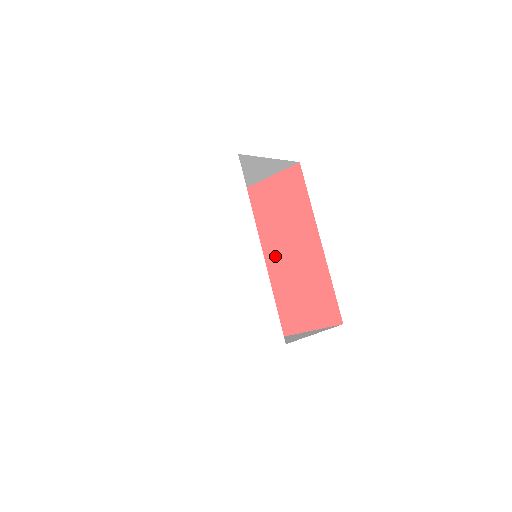
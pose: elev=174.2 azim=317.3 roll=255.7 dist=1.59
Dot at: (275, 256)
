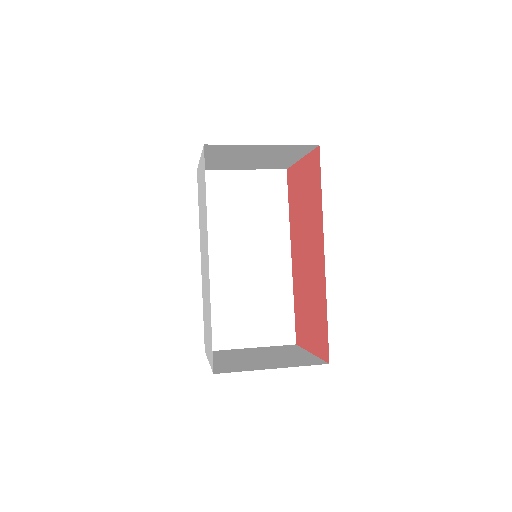
Dot at: (301, 254)
